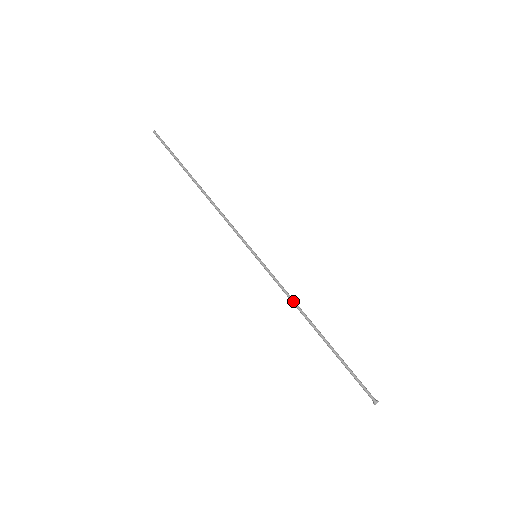
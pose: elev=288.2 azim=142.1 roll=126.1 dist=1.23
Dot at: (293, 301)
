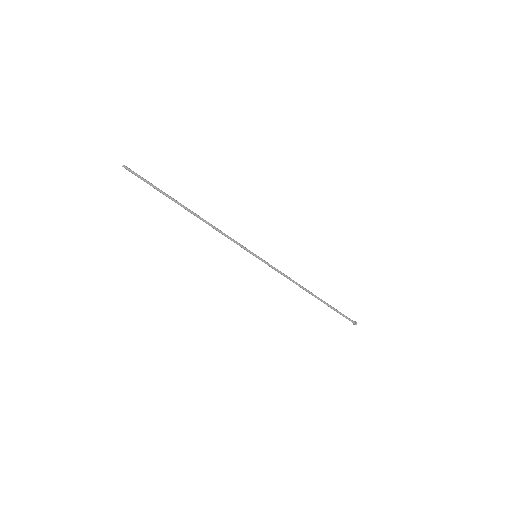
Dot at: occluded
